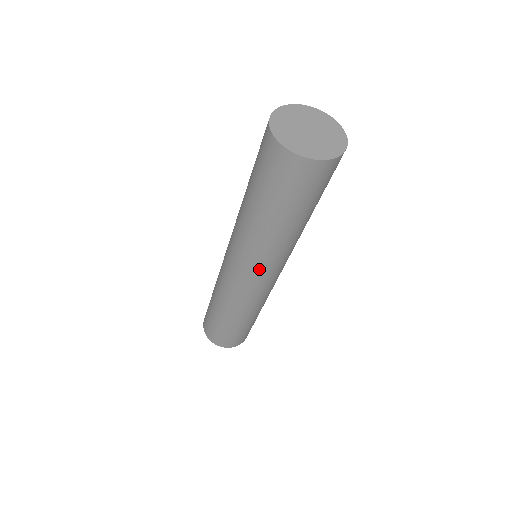
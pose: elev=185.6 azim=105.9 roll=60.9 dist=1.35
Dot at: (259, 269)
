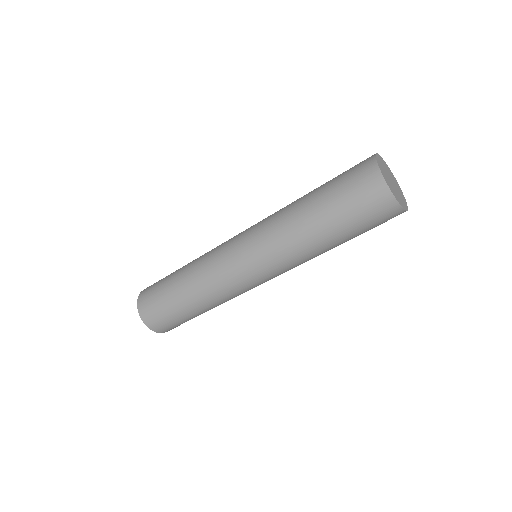
Dot at: (277, 272)
